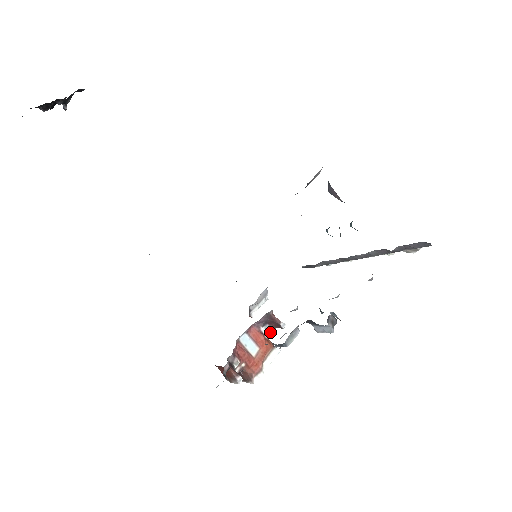
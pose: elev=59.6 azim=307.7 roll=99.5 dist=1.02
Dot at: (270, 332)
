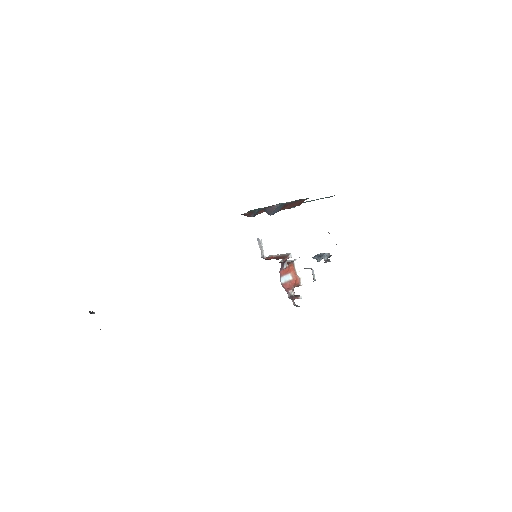
Dot at: (286, 262)
